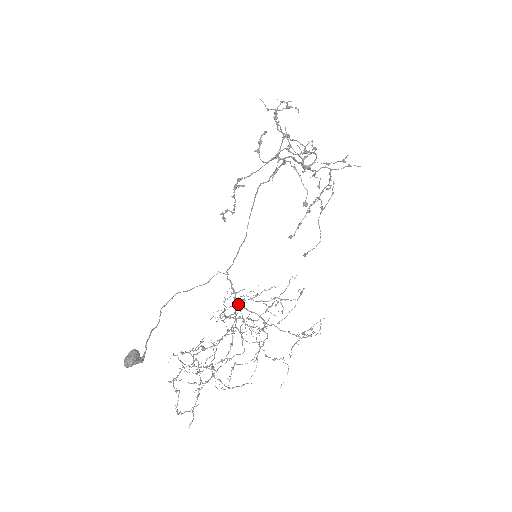
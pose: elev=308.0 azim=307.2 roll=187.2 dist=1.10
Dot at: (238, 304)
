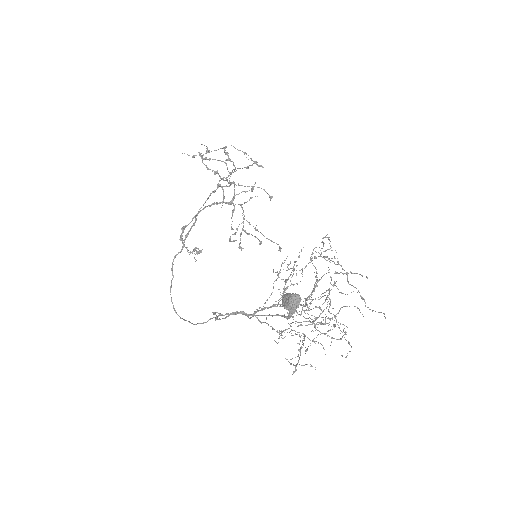
Dot at: (266, 307)
